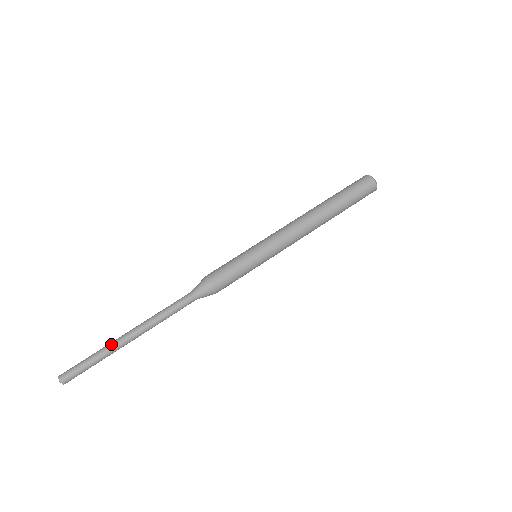
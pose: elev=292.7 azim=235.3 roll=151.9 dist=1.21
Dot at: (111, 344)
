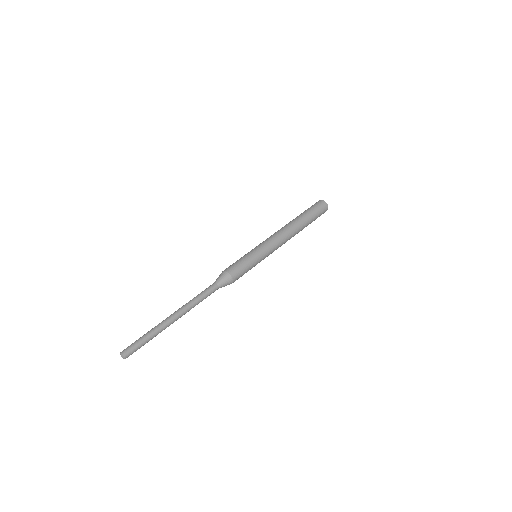
Dot at: (158, 324)
